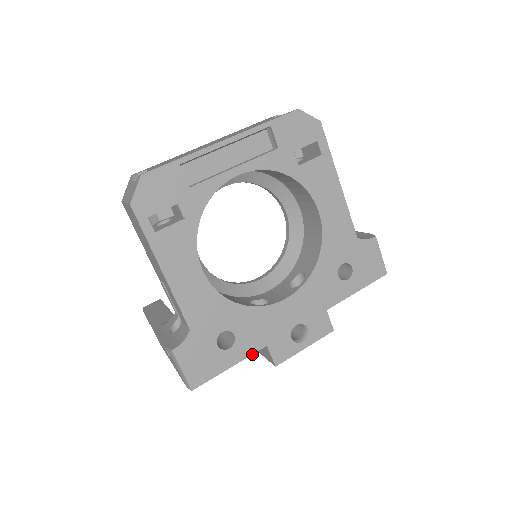
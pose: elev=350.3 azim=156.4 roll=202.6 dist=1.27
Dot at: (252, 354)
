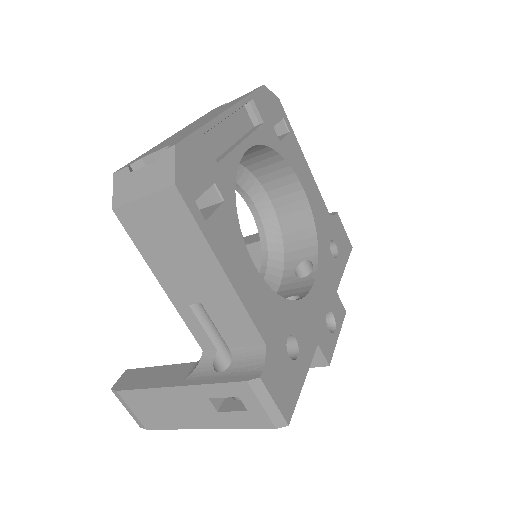
Dot at: (312, 358)
